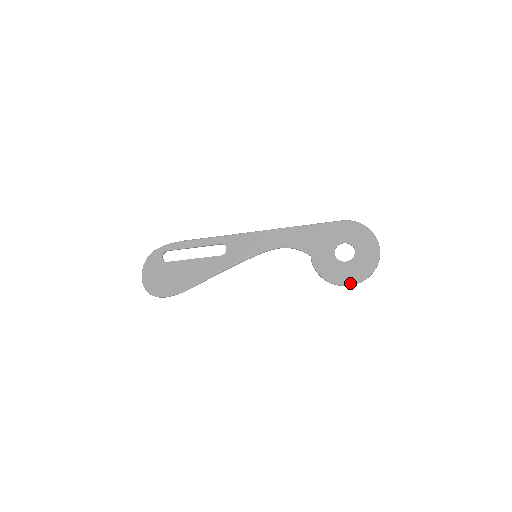
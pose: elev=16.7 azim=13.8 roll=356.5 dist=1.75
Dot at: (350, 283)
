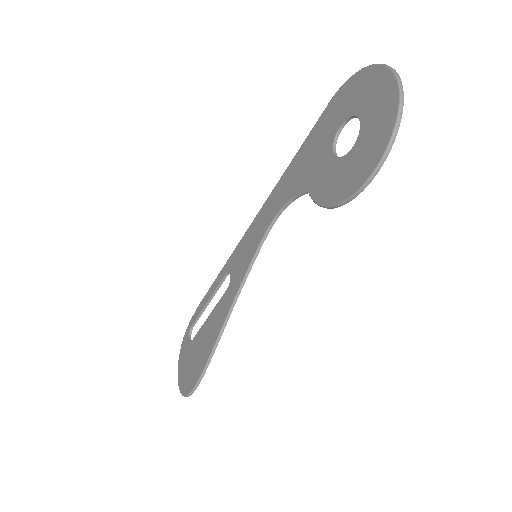
Dot at: (369, 173)
